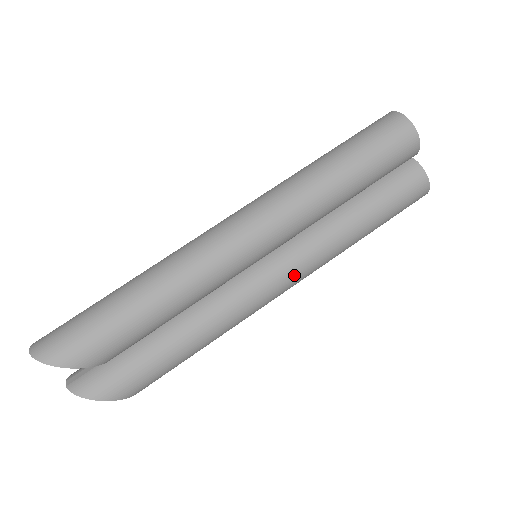
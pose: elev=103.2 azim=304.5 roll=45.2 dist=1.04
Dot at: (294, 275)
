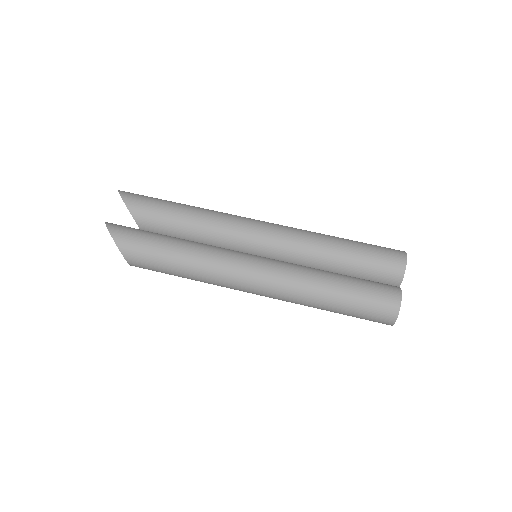
Dot at: (266, 272)
